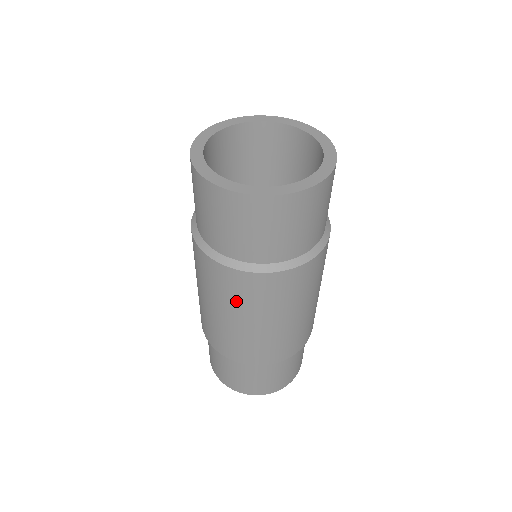
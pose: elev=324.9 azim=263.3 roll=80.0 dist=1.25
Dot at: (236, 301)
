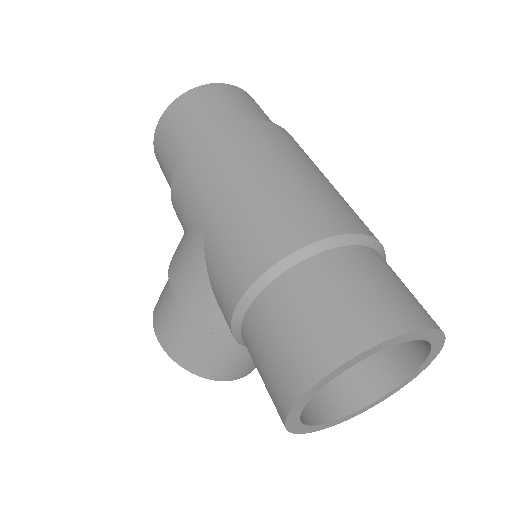
Dot at: (259, 149)
